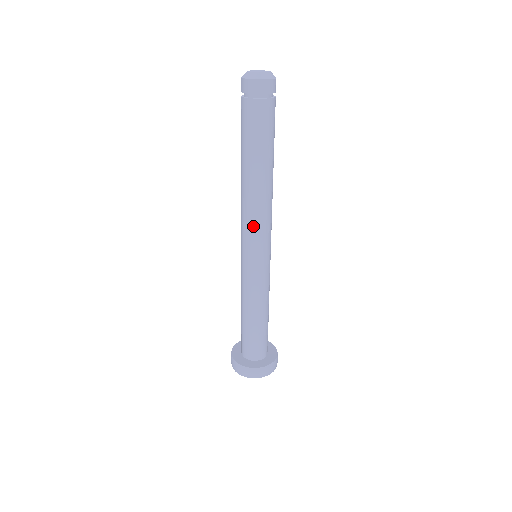
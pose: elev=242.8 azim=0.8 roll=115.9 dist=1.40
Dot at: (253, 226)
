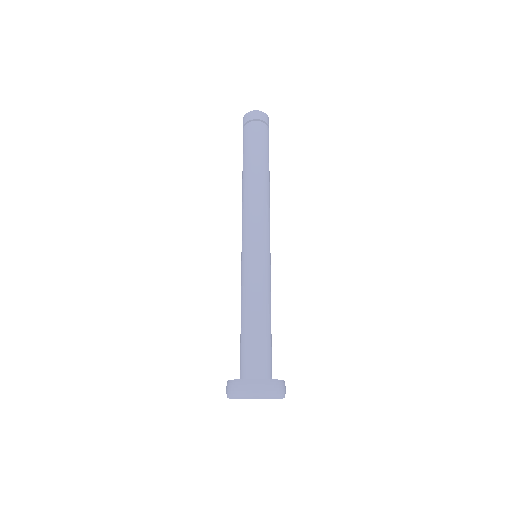
Dot at: (258, 215)
